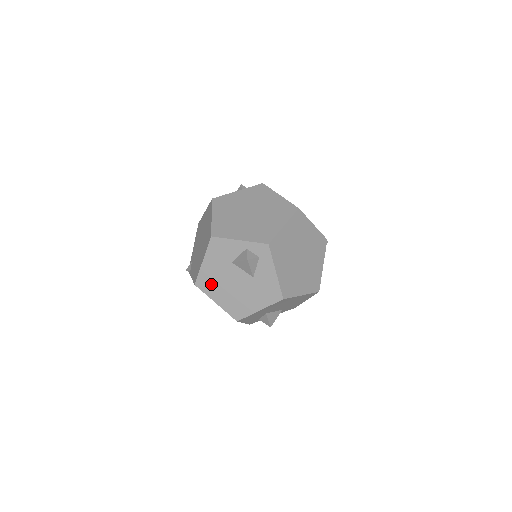
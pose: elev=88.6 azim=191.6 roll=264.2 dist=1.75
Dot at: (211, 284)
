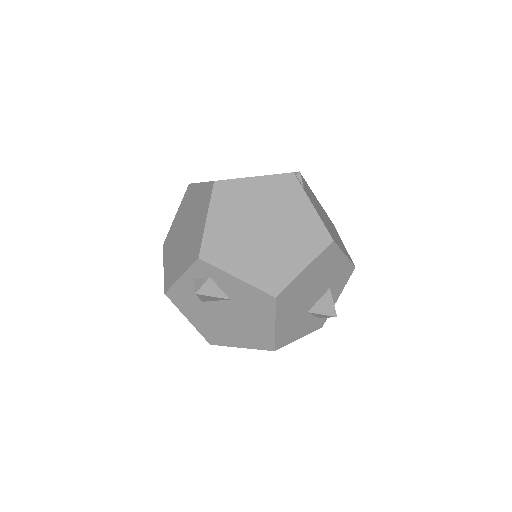
Dot at: (217, 334)
